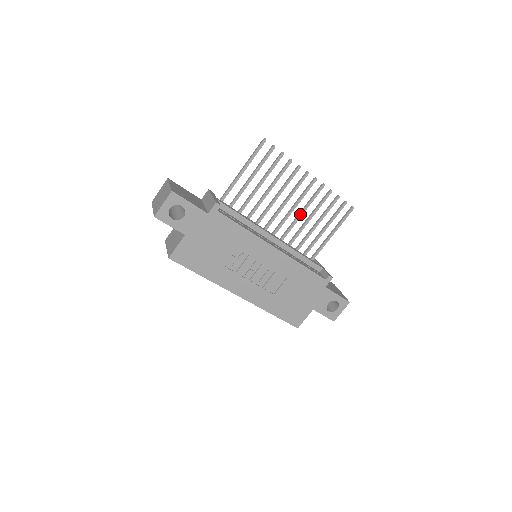
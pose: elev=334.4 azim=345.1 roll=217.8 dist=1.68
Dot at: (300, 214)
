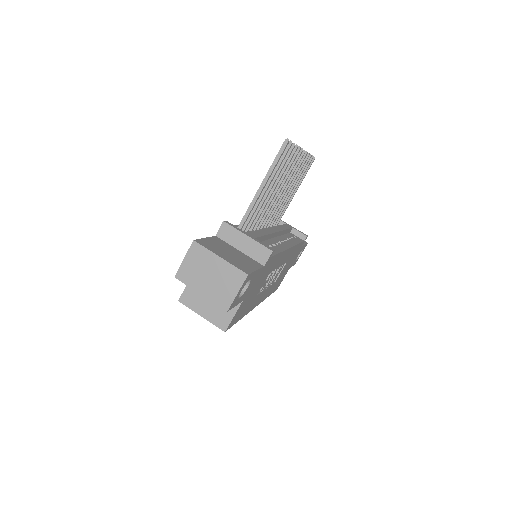
Dot at: (285, 191)
